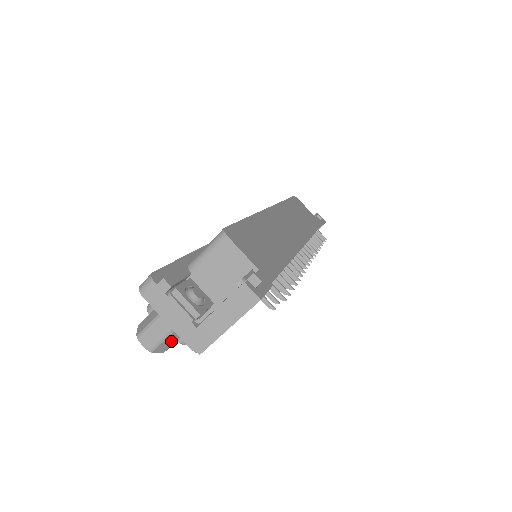
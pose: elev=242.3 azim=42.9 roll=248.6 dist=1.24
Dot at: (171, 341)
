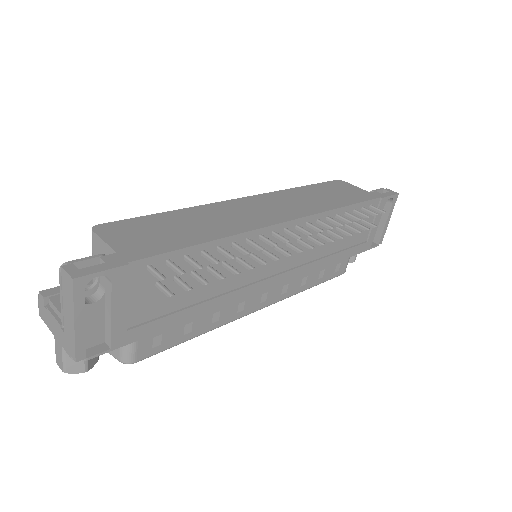
Dot at: occluded
